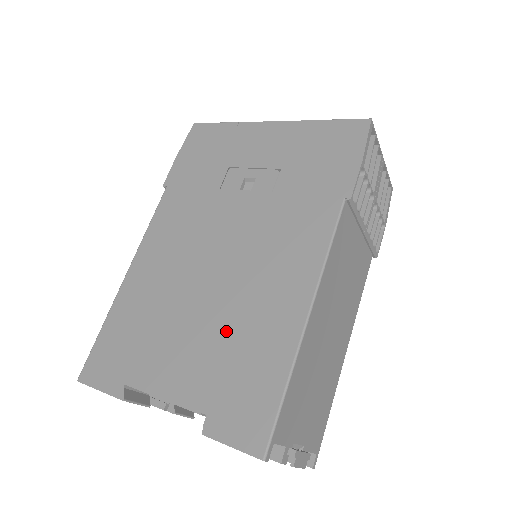
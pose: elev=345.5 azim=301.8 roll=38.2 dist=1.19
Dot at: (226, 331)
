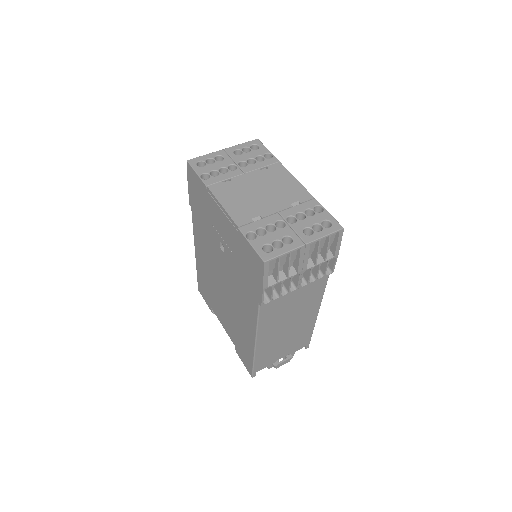
Dot at: (233, 321)
